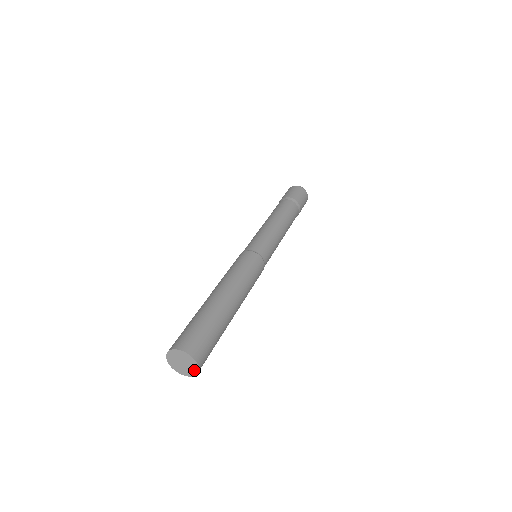
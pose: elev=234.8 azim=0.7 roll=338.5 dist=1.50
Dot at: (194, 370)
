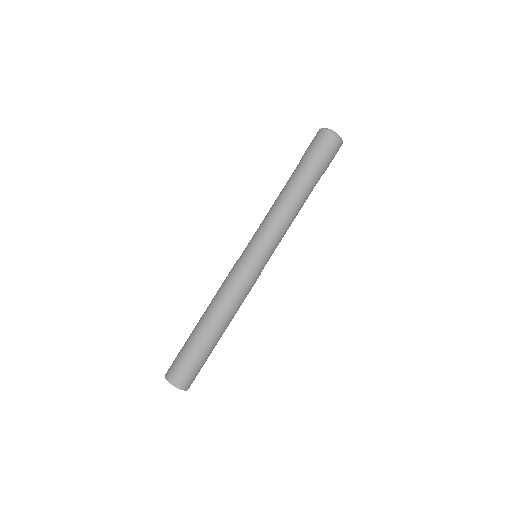
Dot at: occluded
